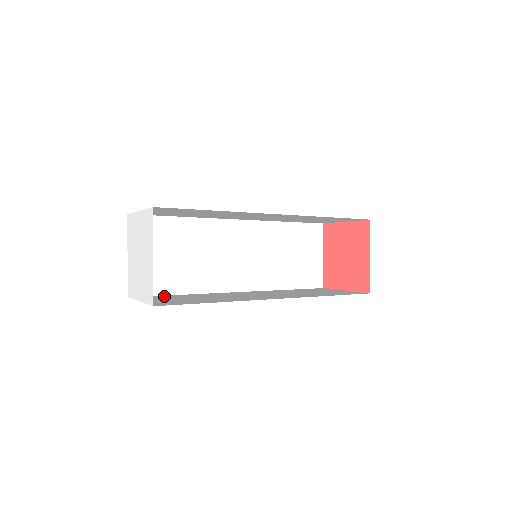
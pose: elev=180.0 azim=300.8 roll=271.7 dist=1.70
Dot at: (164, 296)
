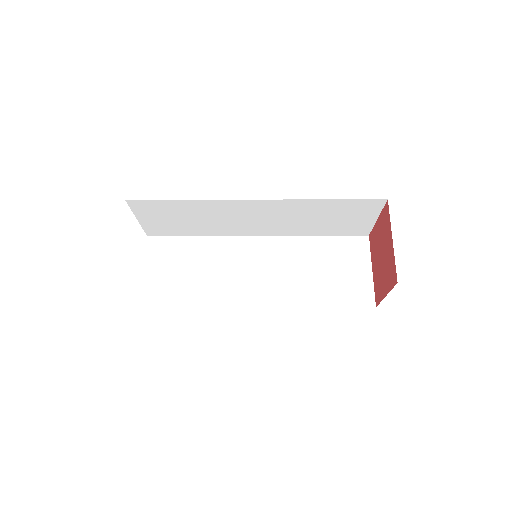
Dot at: occluded
